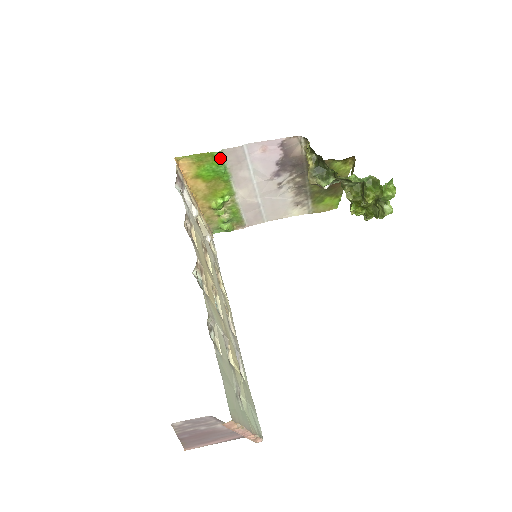
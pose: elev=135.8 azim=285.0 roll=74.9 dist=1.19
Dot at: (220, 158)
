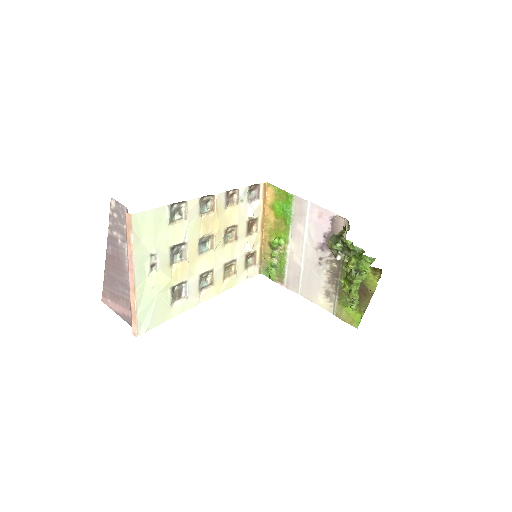
Dot at: (291, 201)
